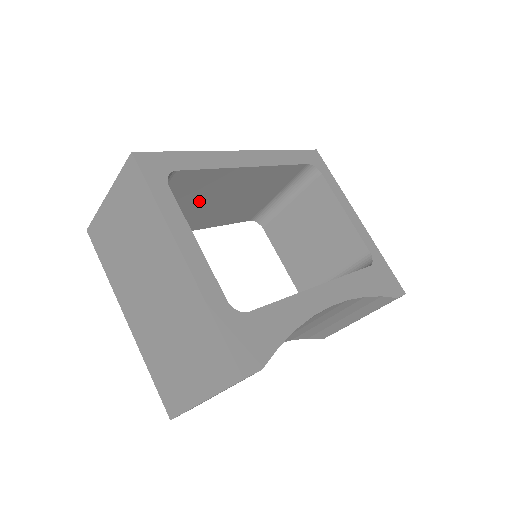
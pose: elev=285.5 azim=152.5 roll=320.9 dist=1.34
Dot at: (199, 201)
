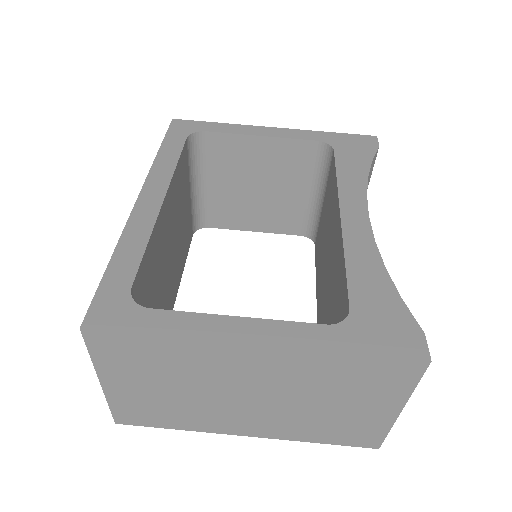
Dot at: (161, 279)
